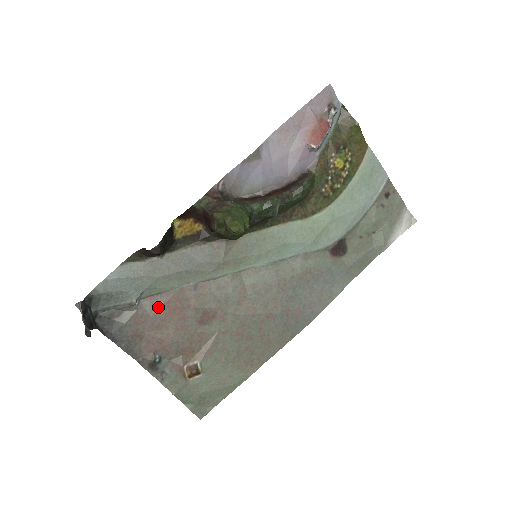
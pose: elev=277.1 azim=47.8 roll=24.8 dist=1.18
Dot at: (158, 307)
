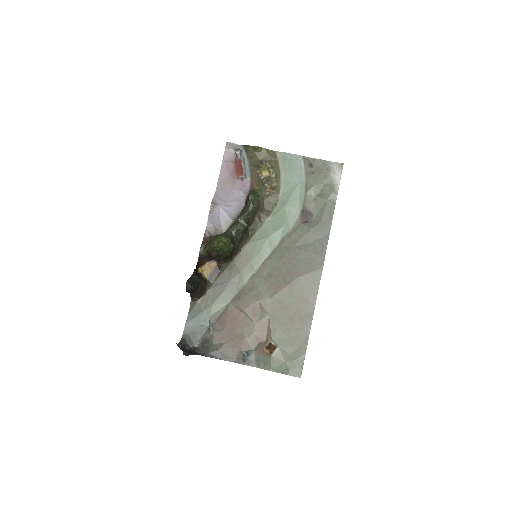
Dot at: (224, 323)
